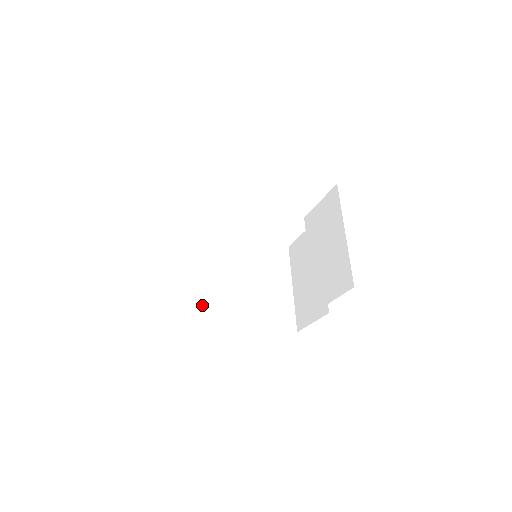
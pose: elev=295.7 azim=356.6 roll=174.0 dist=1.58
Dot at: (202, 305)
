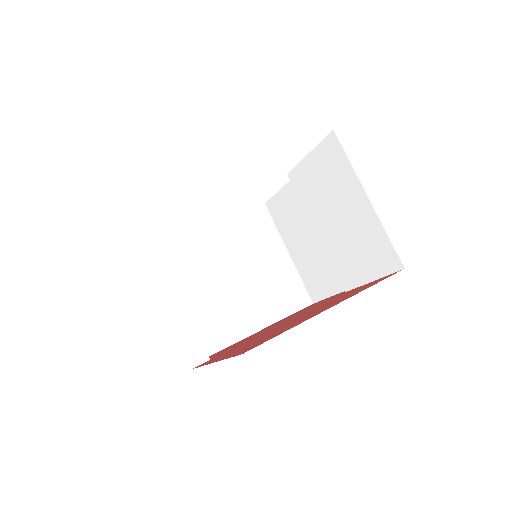
Dot at: (203, 328)
